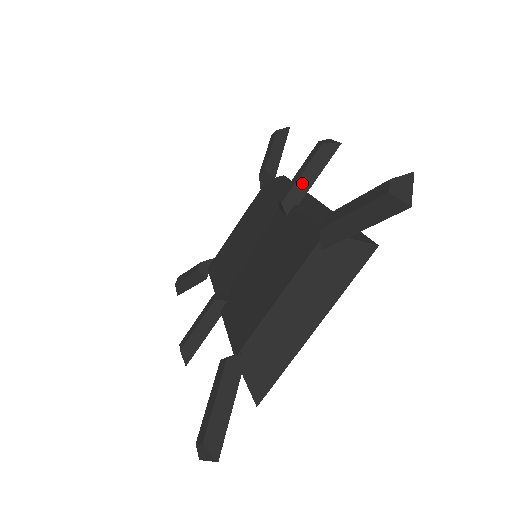
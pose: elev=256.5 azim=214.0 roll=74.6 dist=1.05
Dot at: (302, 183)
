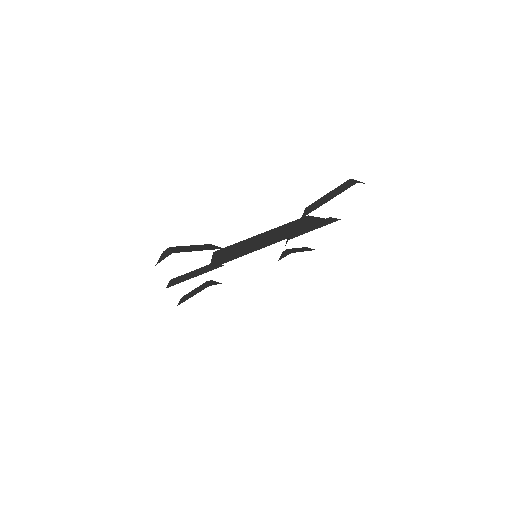
Dot at: occluded
